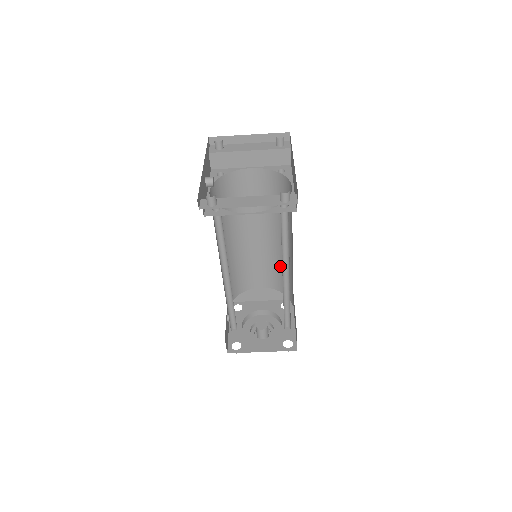
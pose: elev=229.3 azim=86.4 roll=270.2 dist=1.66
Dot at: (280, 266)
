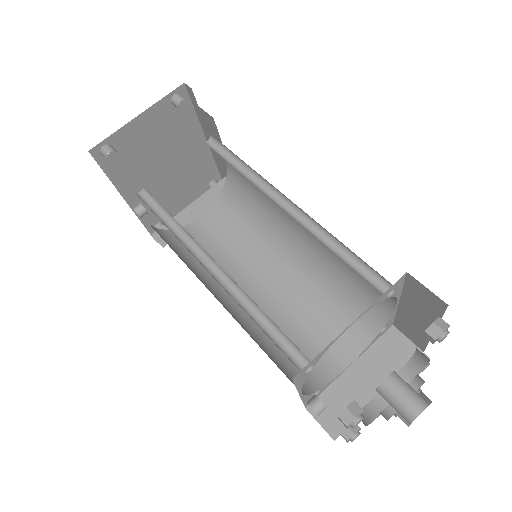
Dot at: (330, 290)
